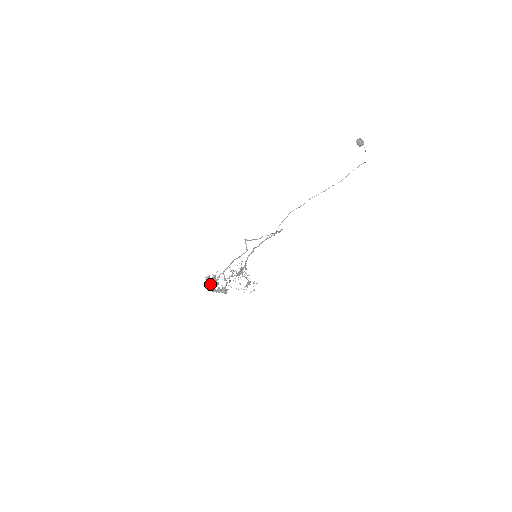
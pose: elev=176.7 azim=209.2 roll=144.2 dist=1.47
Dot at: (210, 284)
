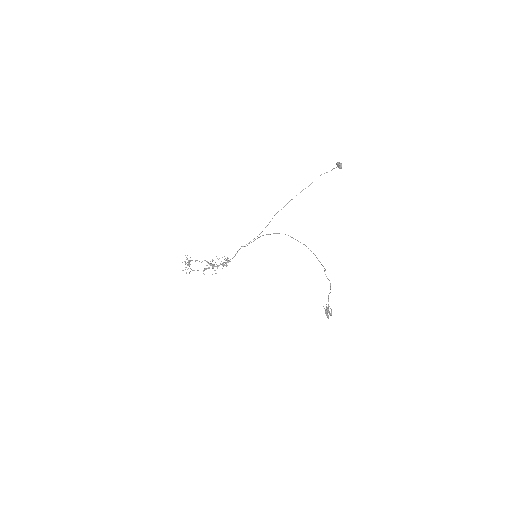
Dot at: (326, 314)
